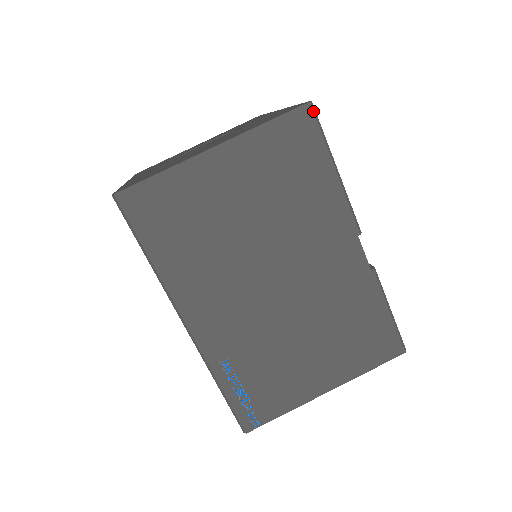
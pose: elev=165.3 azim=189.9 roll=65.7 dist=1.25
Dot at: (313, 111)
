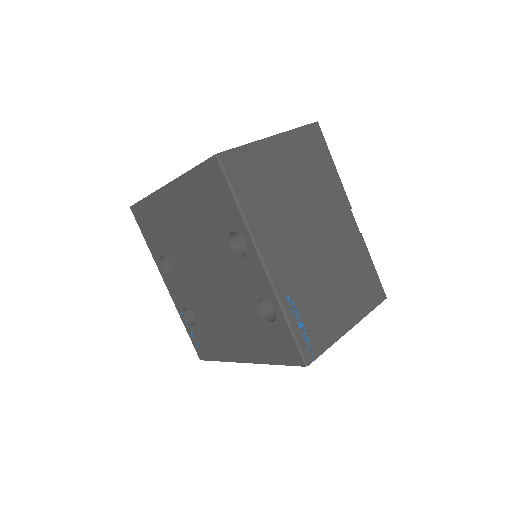
Dot at: occluded
